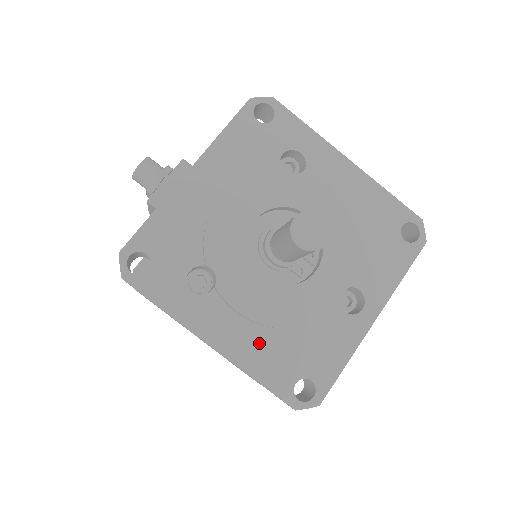
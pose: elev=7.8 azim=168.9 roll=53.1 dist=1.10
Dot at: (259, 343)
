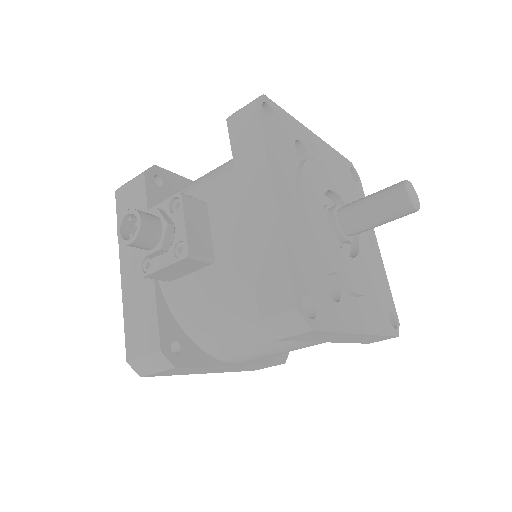
Dot at: (370, 308)
